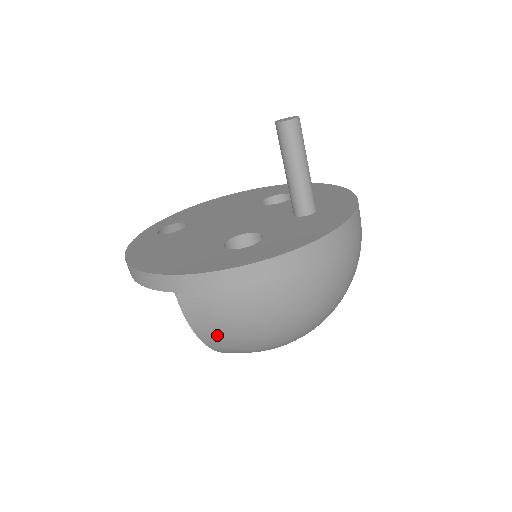
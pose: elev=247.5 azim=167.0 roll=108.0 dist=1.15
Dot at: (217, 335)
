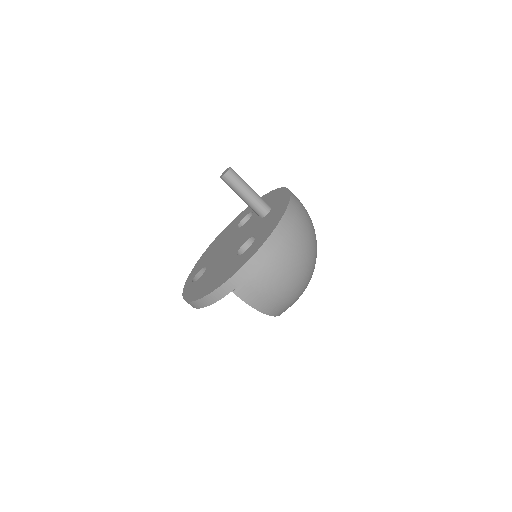
Dot at: (267, 301)
